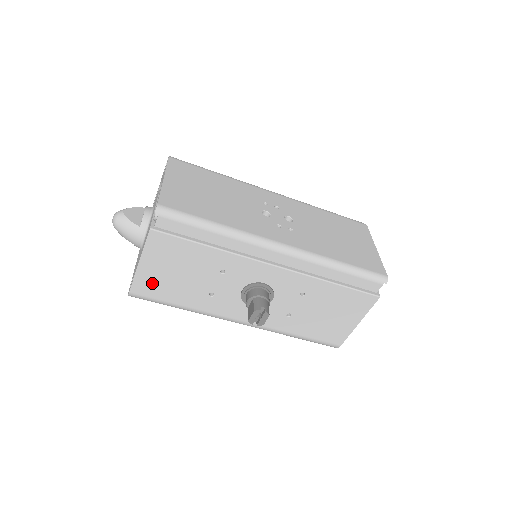
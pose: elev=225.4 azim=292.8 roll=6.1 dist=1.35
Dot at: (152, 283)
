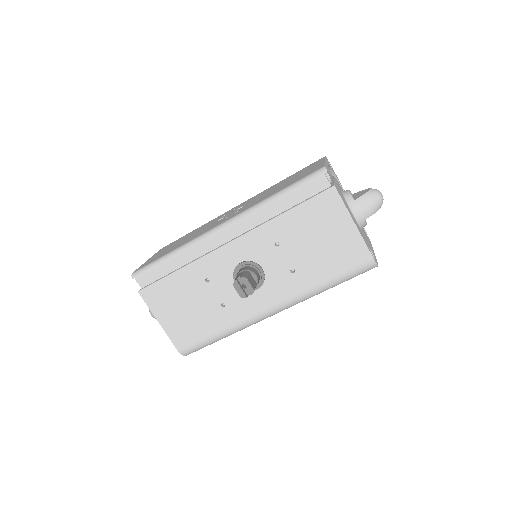
Dot at: (182, 331)
